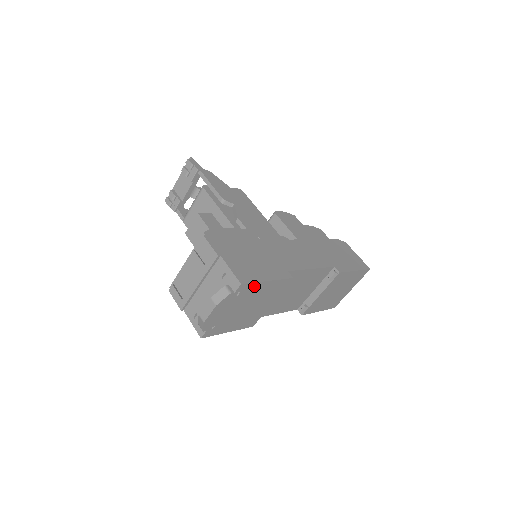
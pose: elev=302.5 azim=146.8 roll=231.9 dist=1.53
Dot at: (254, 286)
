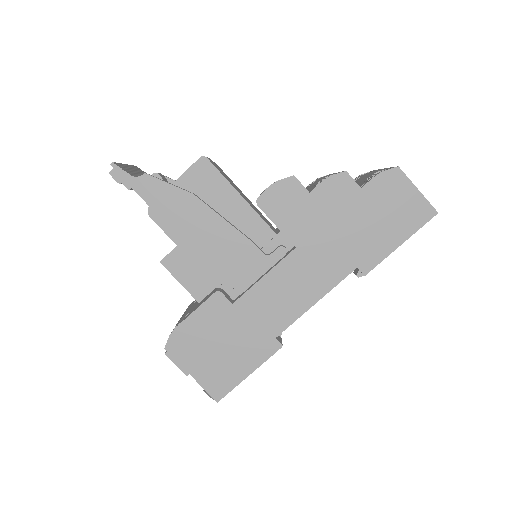
Dot at: (236, 384)
